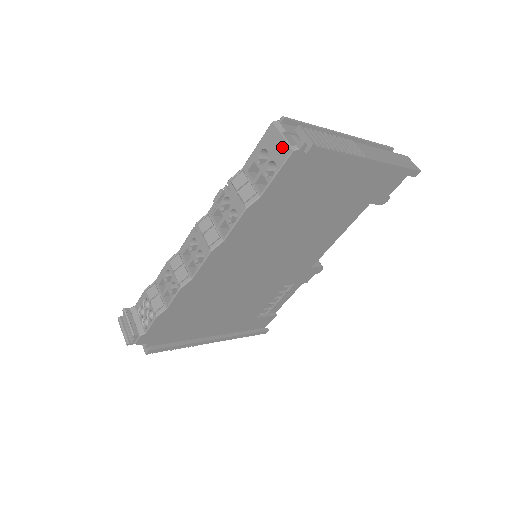
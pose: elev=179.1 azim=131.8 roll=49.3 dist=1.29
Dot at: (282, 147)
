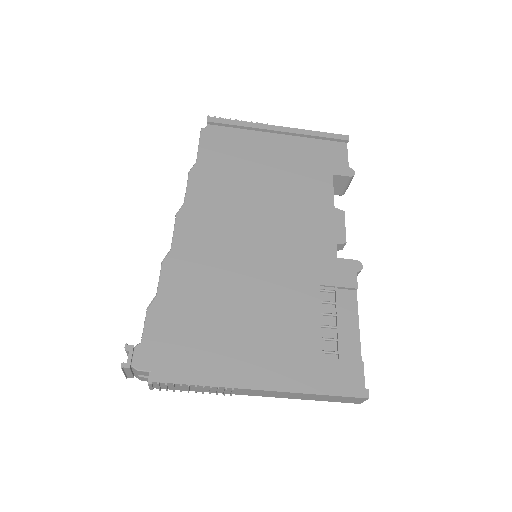
Dot at: occluded
